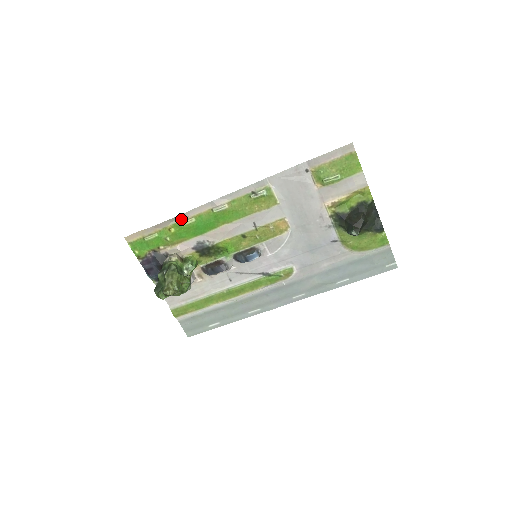
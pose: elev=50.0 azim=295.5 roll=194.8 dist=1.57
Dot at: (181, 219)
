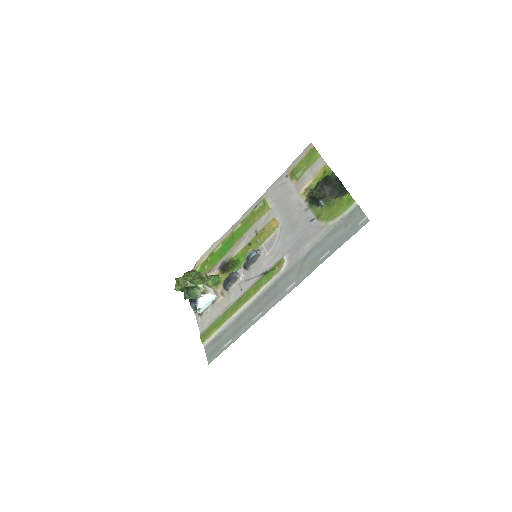
Dot at: (214, 248)
